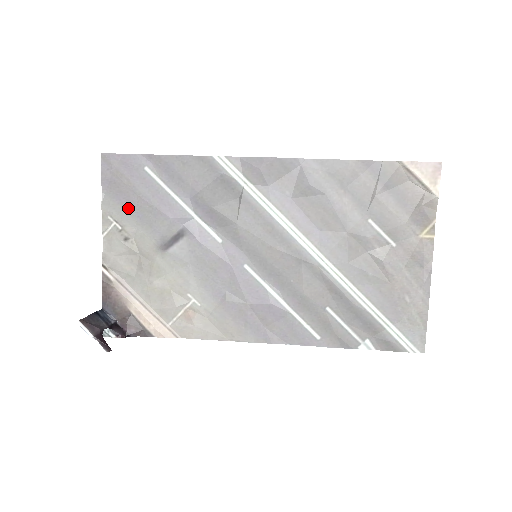
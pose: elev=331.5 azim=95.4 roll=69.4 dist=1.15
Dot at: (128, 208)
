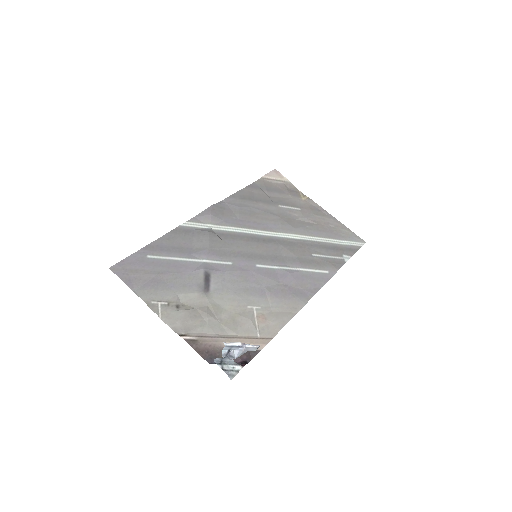
Dot at: (160, 287)
